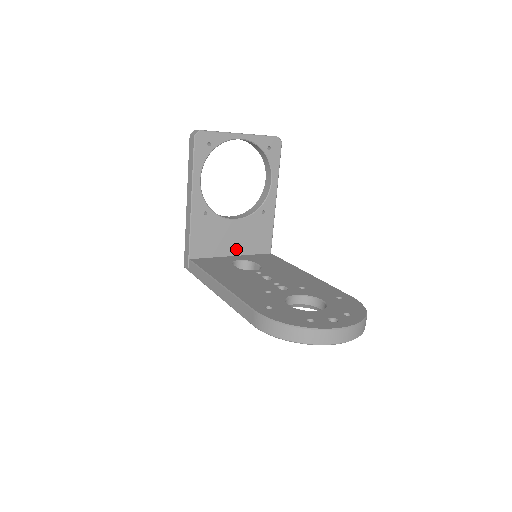
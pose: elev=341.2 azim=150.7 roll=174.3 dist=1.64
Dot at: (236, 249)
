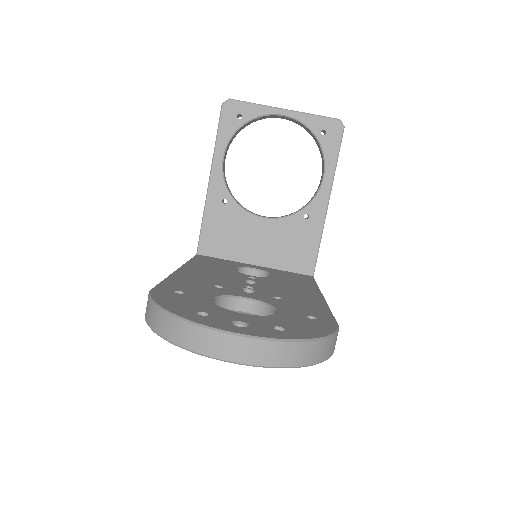
Dot at: (262, 257)
